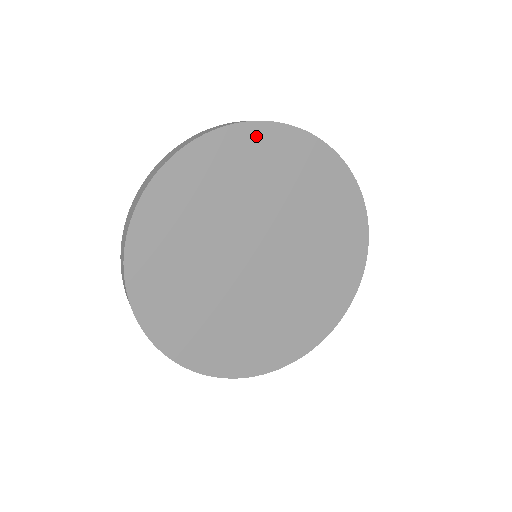
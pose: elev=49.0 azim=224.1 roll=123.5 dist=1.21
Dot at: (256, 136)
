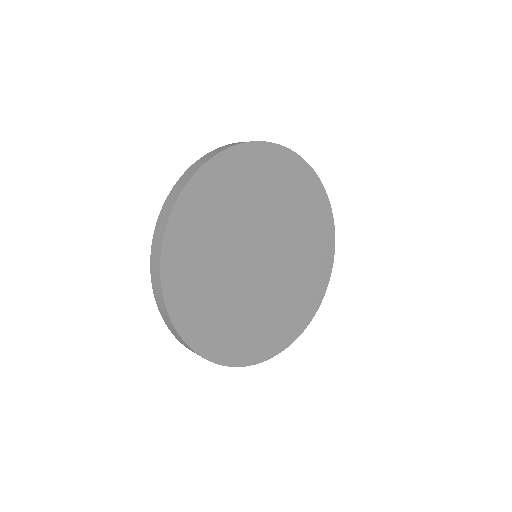
Dot at: (298, 167)
